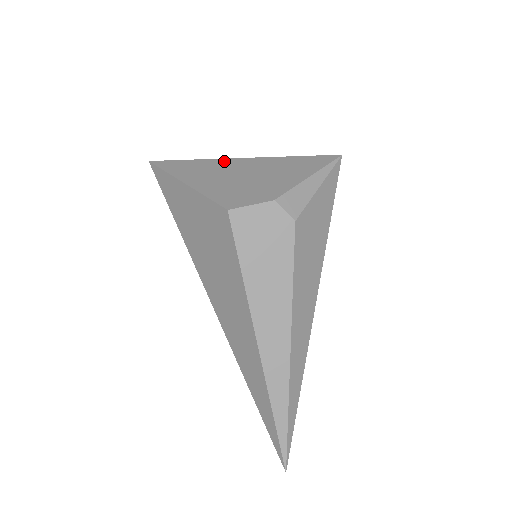
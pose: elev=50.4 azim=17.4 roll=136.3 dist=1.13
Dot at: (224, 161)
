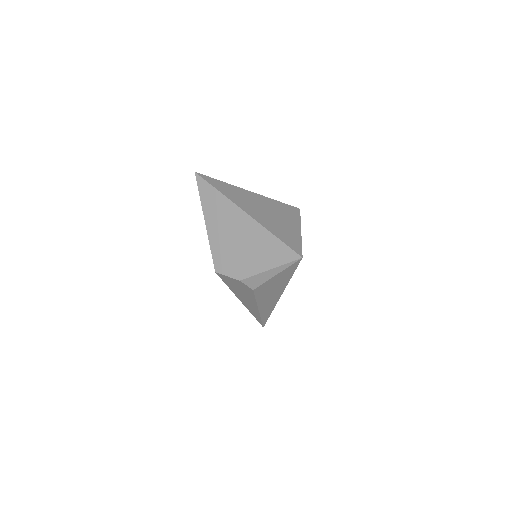
Dot at: (234, 209)
